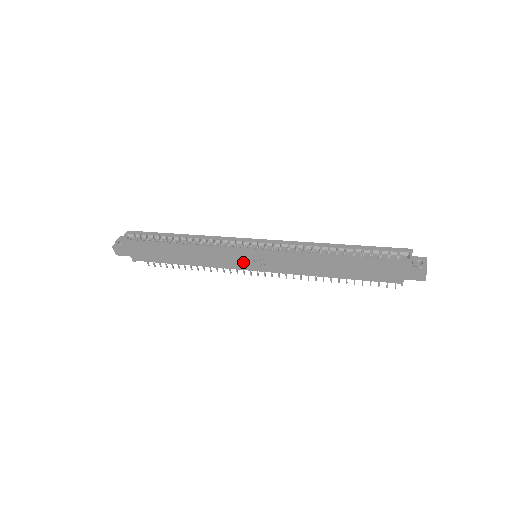
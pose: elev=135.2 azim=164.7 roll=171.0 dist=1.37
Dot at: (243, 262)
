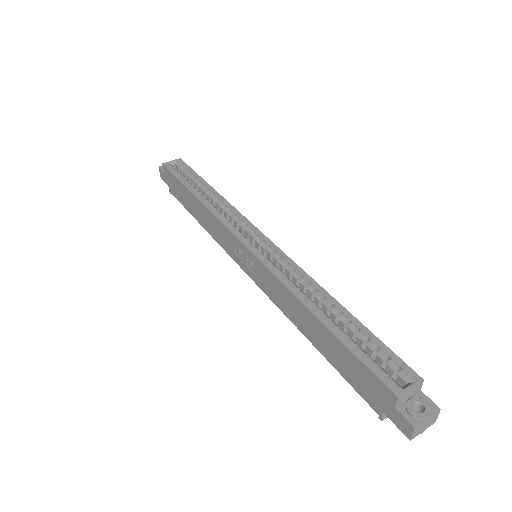
Dot at: (237, 253)
